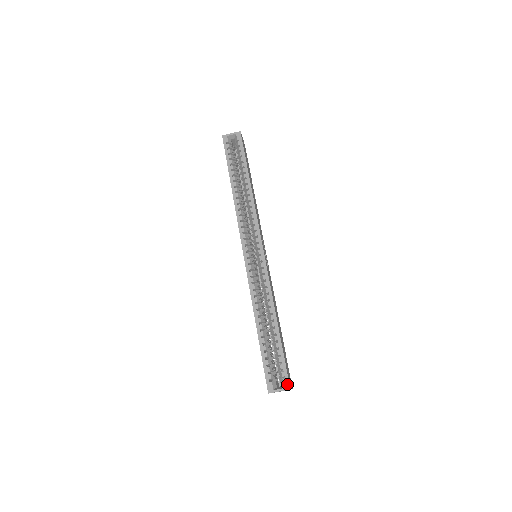
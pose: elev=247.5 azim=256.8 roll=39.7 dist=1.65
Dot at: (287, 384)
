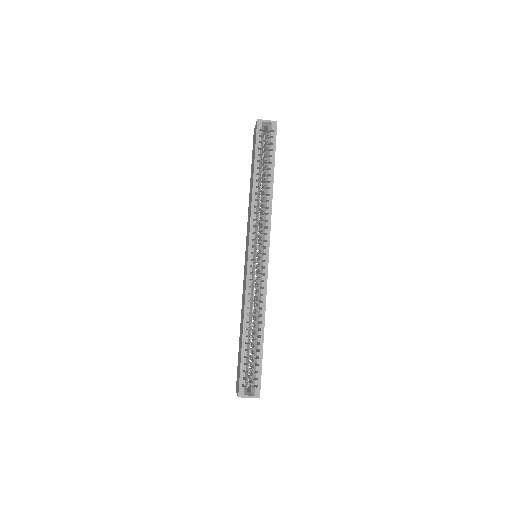
Dot at: (258, 393)
